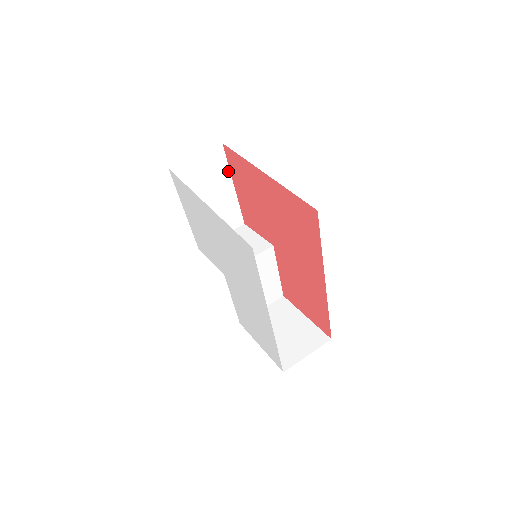
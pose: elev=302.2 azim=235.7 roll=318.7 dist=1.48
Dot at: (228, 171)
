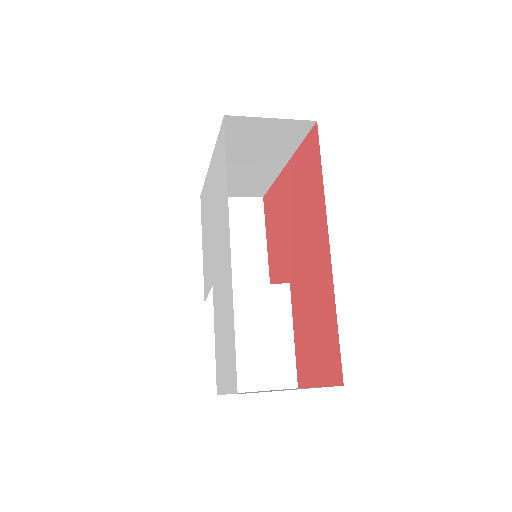
Dot at: (263, 228)
